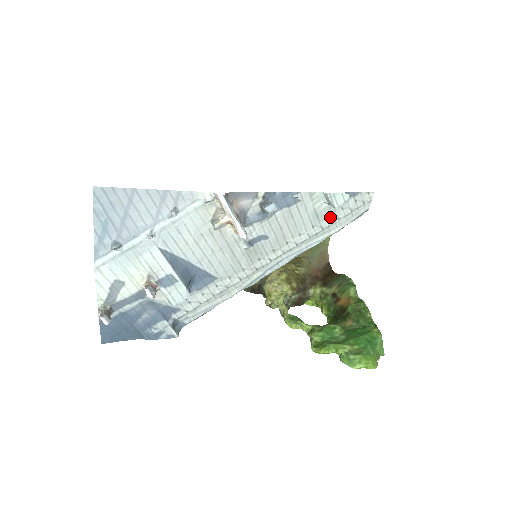
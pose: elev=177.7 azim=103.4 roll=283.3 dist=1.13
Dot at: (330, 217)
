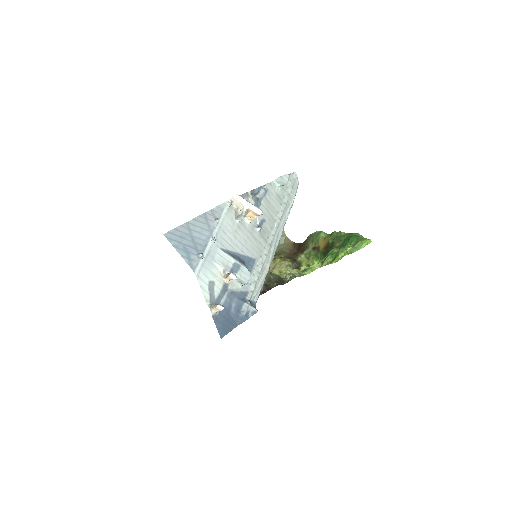
Dot at: (285, 195)
